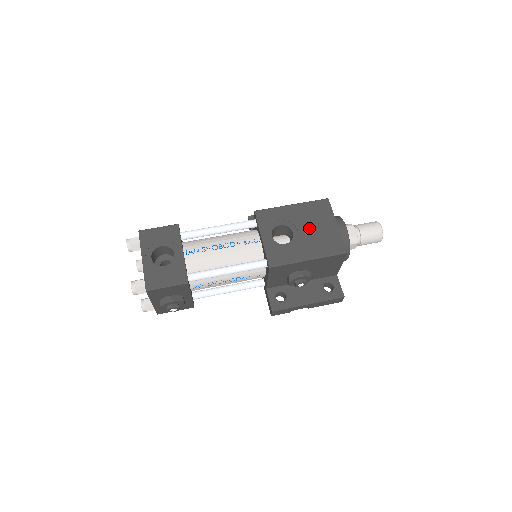
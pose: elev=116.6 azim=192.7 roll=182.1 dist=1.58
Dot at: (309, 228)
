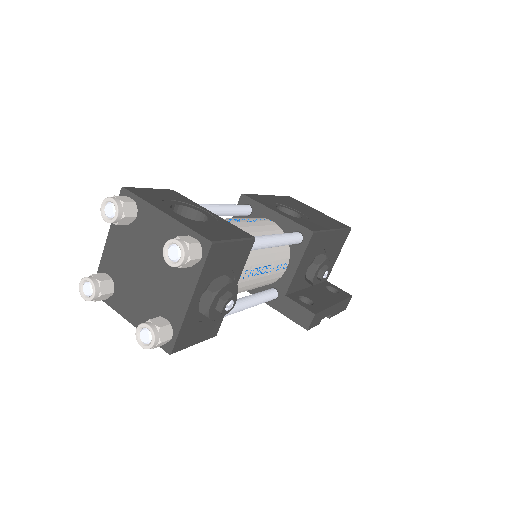
Dot at: (303, 210)
